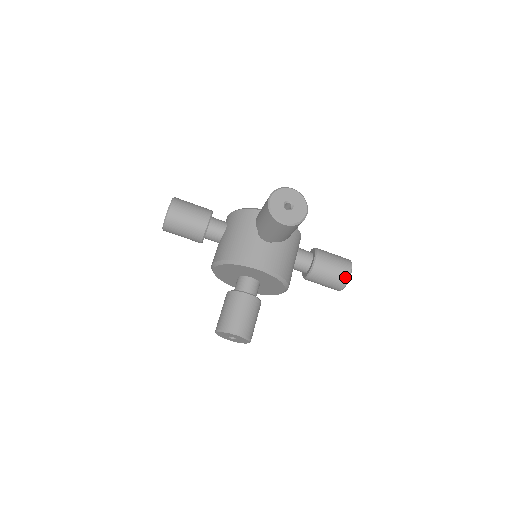
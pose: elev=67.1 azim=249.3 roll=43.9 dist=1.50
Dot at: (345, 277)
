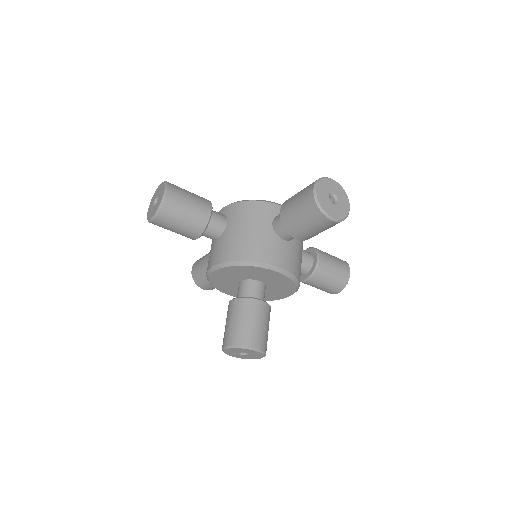
Dot at: (345, 279)
